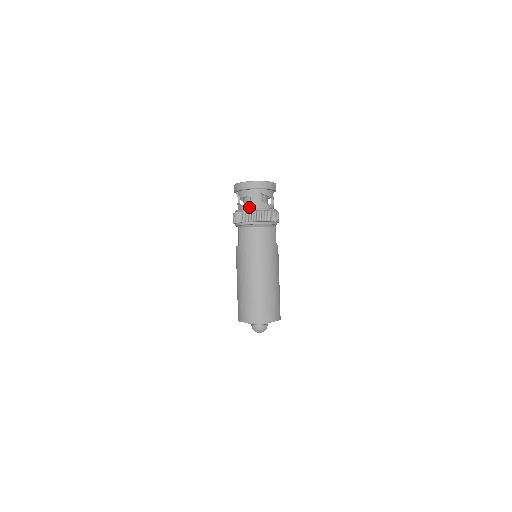
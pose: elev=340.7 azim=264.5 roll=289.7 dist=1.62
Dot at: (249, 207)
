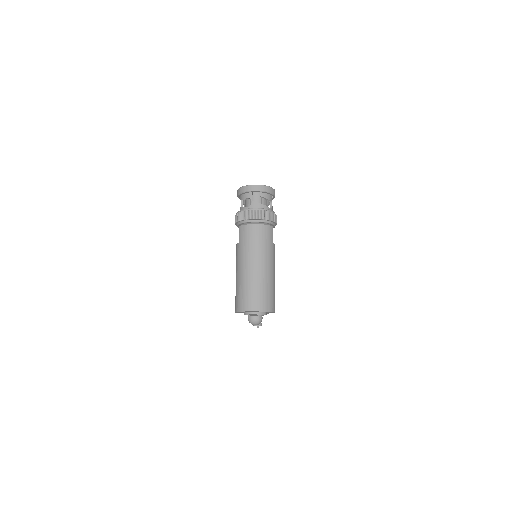
Dot at: (248, 207)
